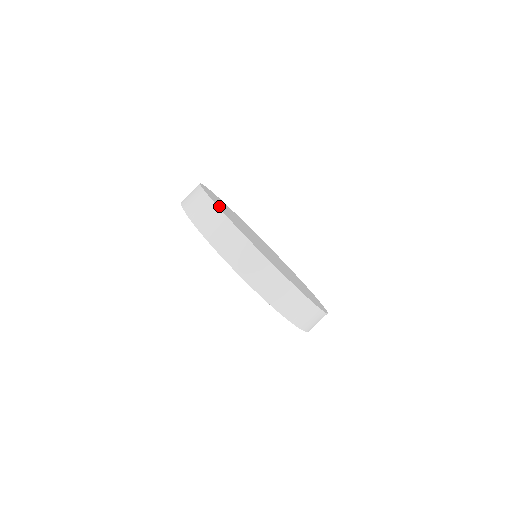
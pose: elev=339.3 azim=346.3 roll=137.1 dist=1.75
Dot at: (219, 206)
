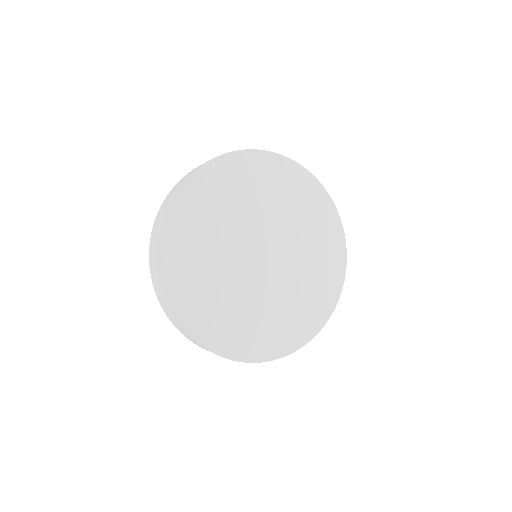
Dot at: (172, 250)
